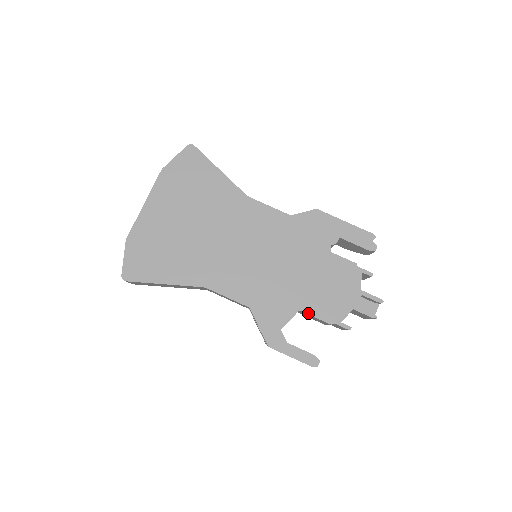
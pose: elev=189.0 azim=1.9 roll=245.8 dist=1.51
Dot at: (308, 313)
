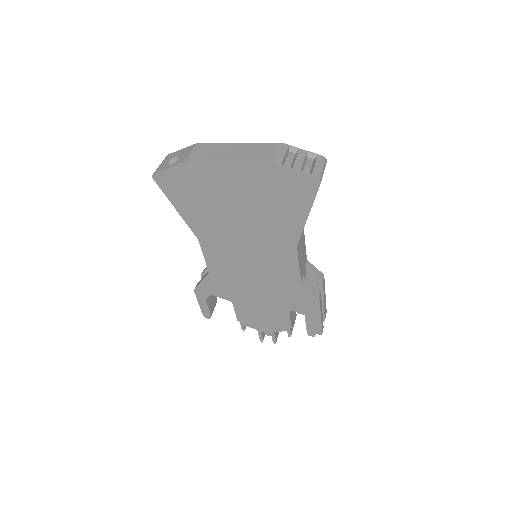
Dot at: (234, 307)
